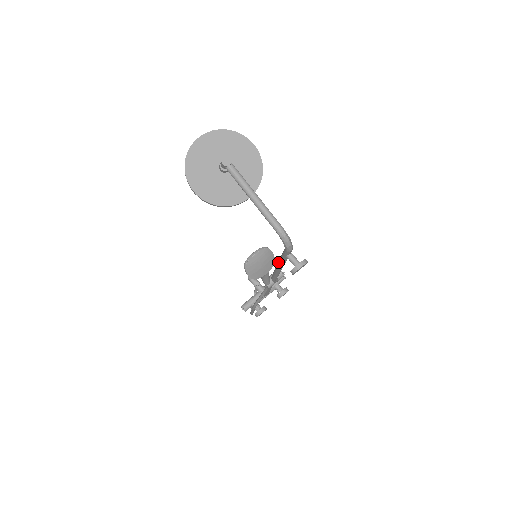
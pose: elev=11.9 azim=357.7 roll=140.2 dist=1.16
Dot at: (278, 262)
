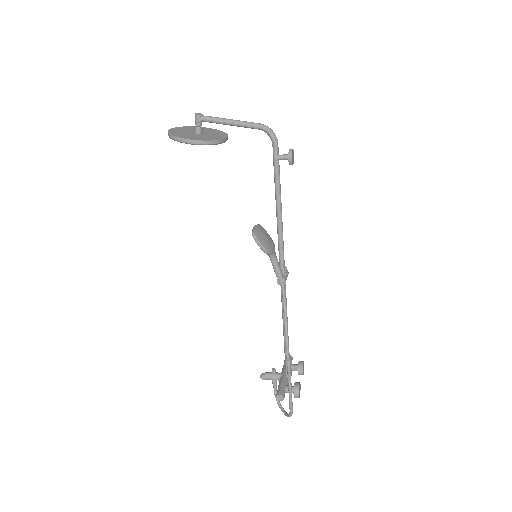
Dot at: (276, 198)
